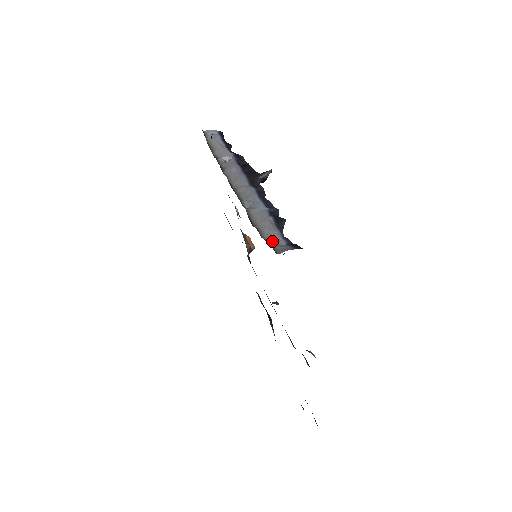
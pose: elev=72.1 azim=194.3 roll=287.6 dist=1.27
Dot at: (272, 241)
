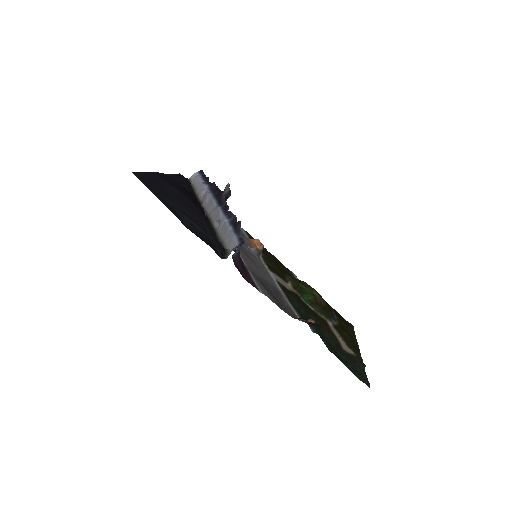
Dot at: (230, 247)
